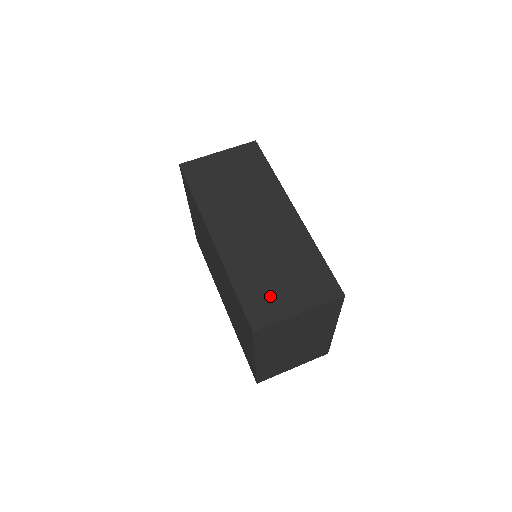
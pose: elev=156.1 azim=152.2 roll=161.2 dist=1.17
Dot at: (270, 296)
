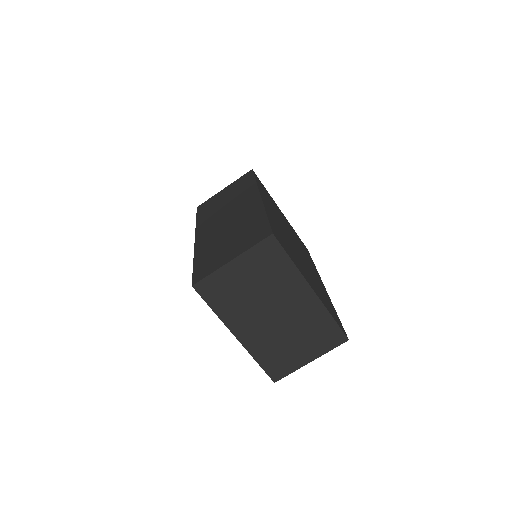
Dot at: (215, 258)
